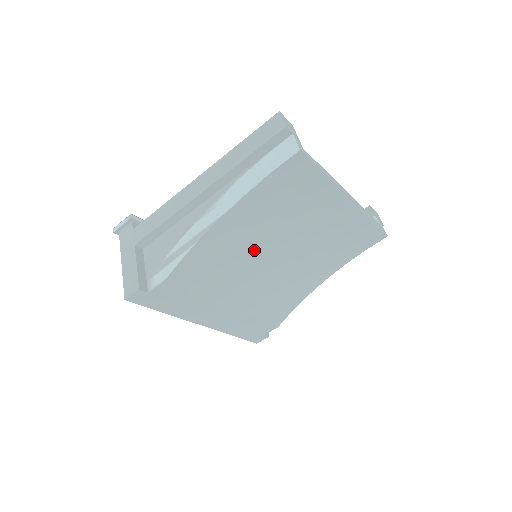
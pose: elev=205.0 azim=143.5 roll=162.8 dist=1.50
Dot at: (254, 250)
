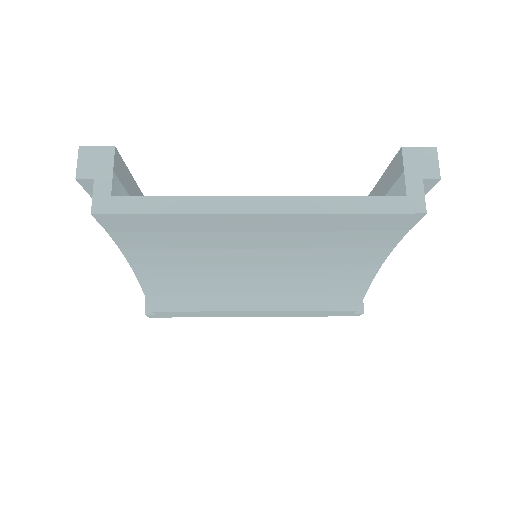
Dot at: (215, 272)
